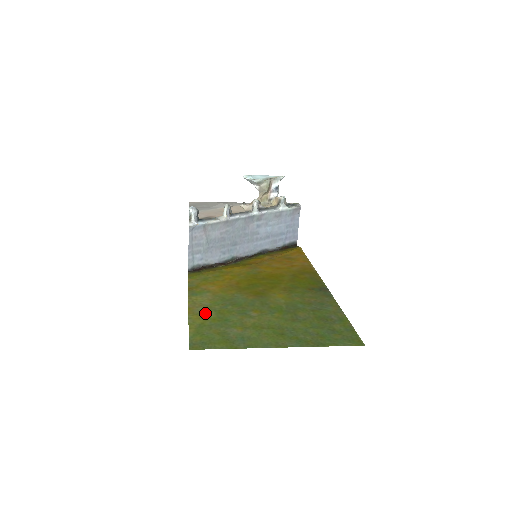
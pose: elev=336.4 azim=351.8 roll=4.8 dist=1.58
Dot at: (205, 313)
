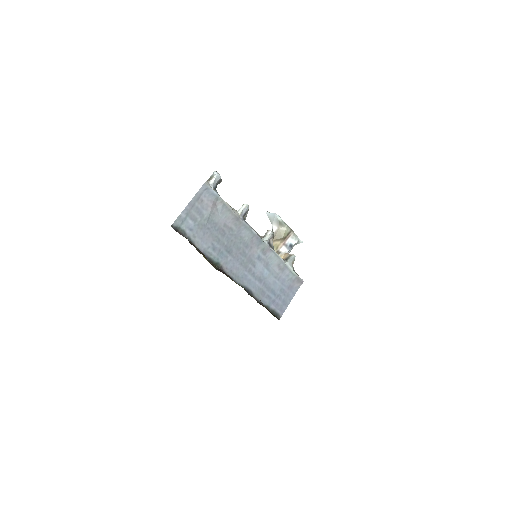
Dot at: occluded
